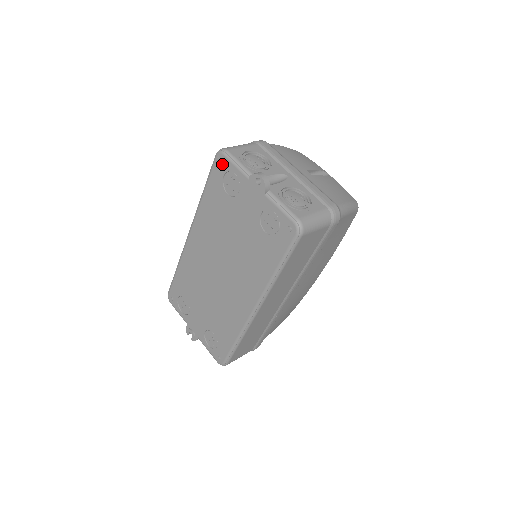
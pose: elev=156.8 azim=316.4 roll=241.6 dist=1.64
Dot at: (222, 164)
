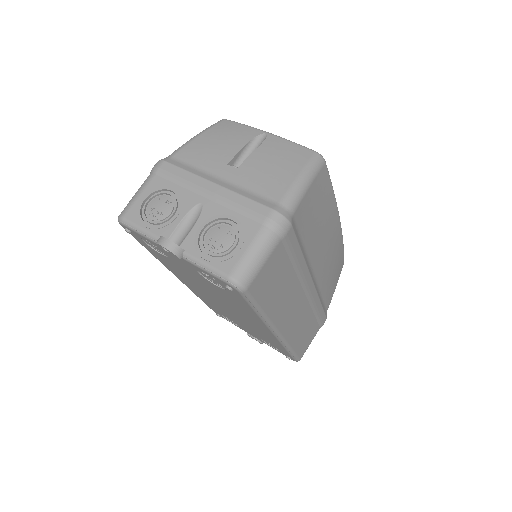
Dot at: (131, 232)
